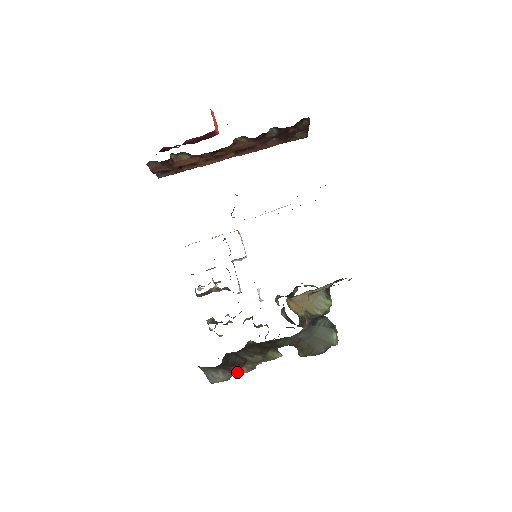
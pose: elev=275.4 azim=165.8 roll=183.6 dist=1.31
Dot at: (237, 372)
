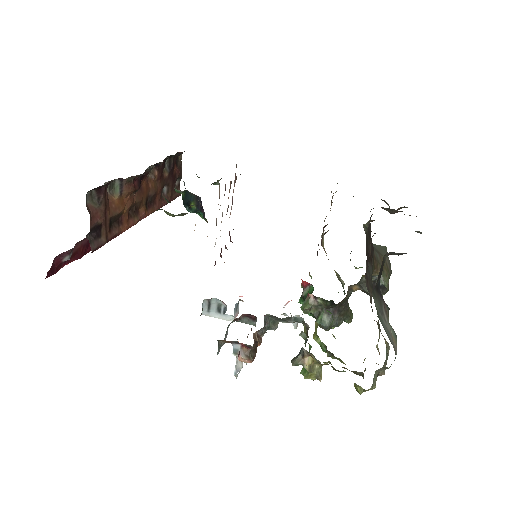
Dot at: (386, 347)
